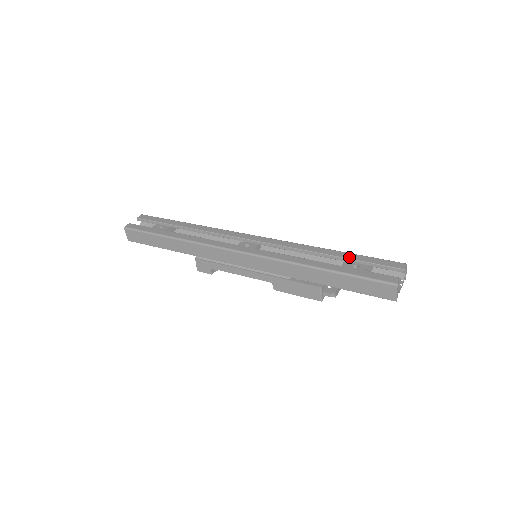
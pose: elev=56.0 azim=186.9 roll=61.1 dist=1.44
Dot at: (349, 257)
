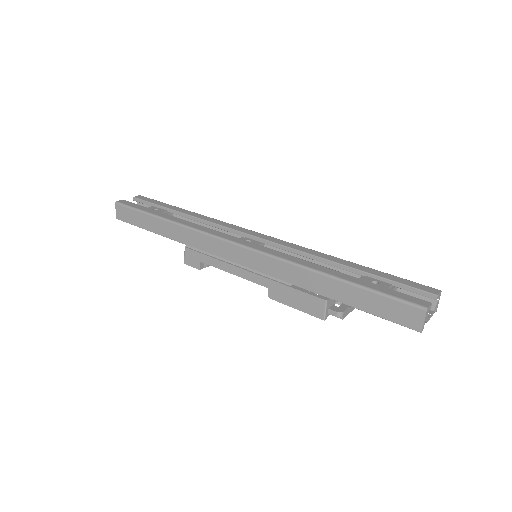
Dot at: (369, 271)
